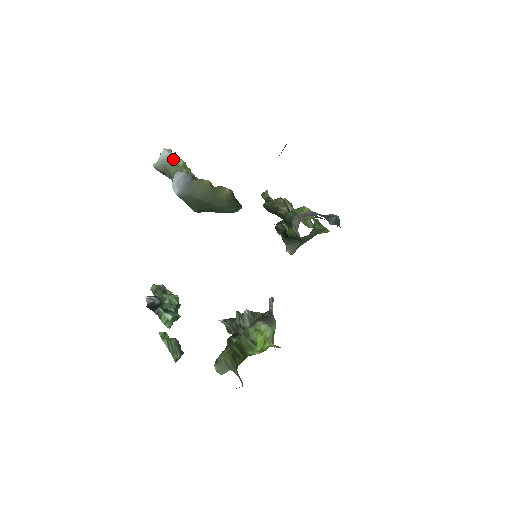
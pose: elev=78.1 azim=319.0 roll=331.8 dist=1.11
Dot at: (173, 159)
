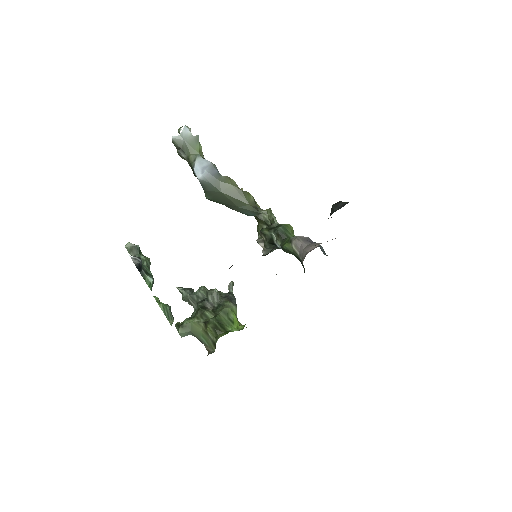
Dot at: (196, 141)
